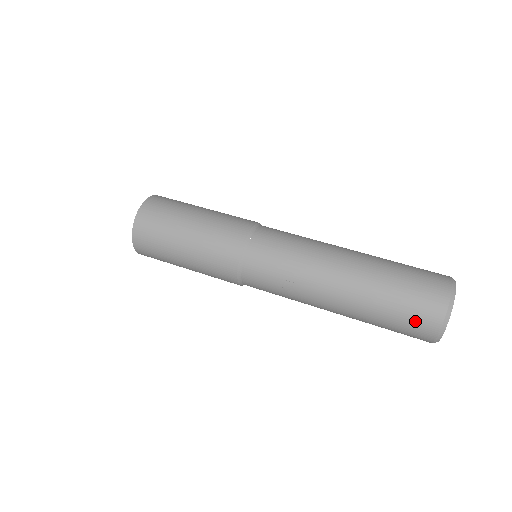
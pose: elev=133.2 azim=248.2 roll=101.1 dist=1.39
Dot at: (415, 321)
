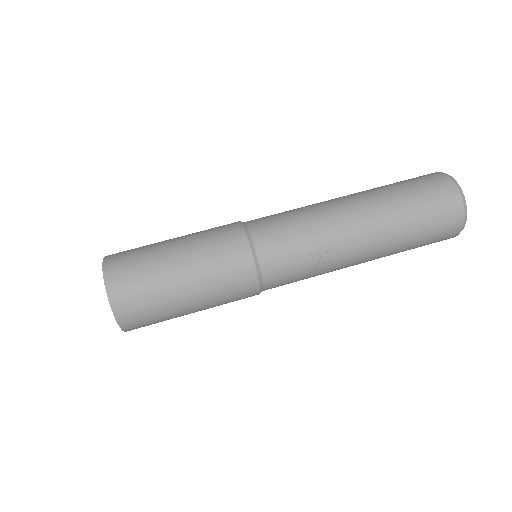
Dot at: (442, 221)
